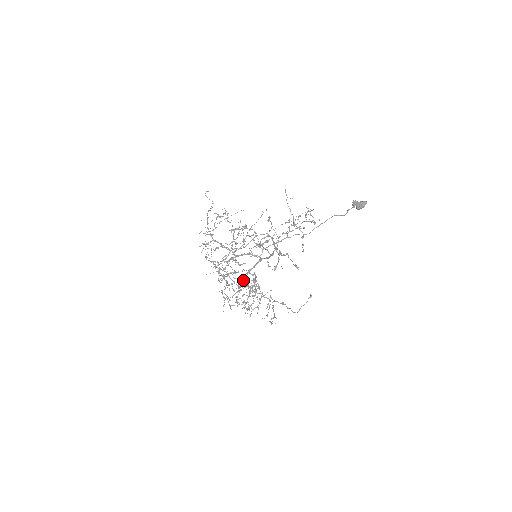
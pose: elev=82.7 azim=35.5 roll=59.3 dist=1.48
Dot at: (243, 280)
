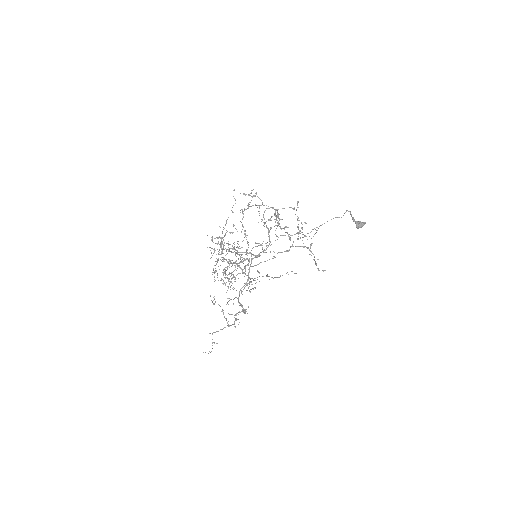
Dot at: (237, 263)
